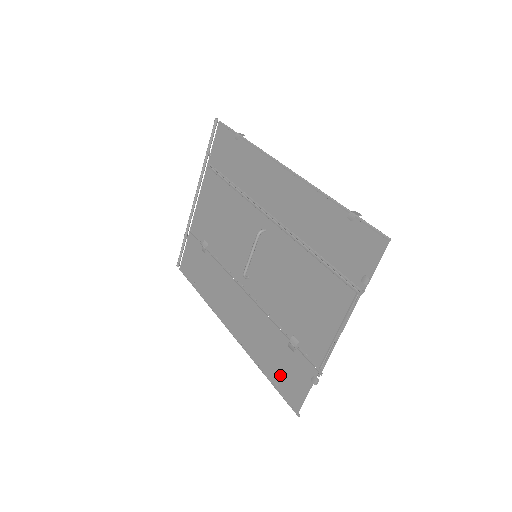
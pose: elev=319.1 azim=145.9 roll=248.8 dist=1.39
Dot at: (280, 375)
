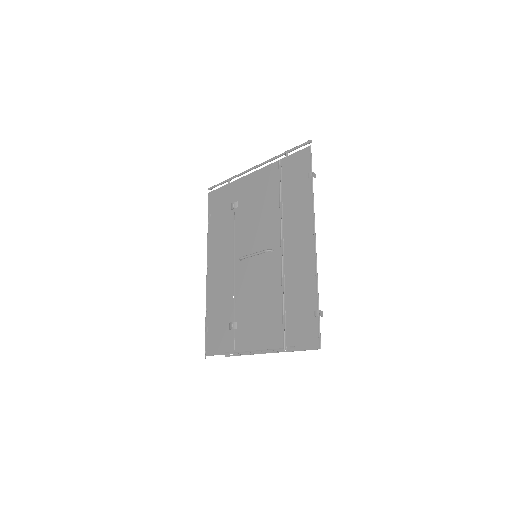
Dot at: (213, 329)
